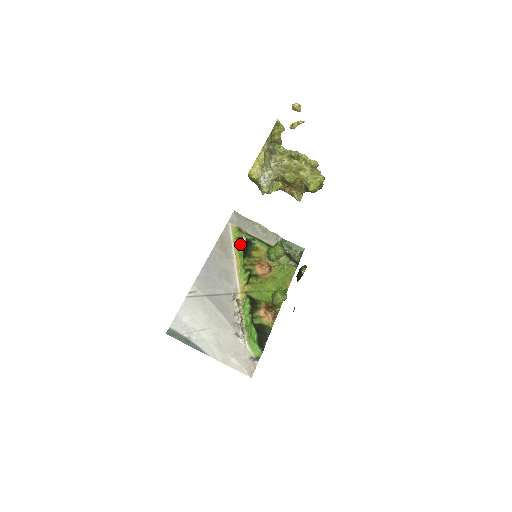
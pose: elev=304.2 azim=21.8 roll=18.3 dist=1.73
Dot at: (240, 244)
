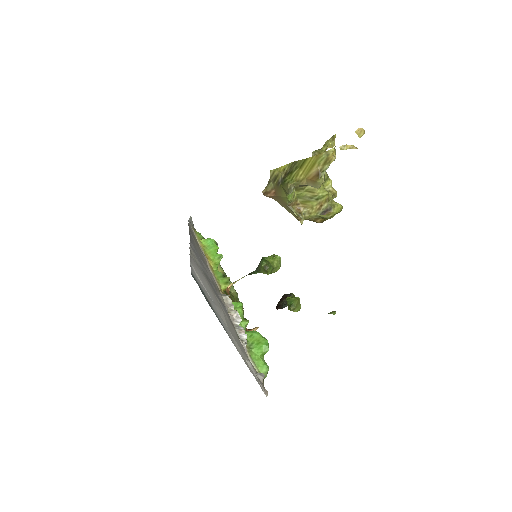
Dot at: (215, 244)
